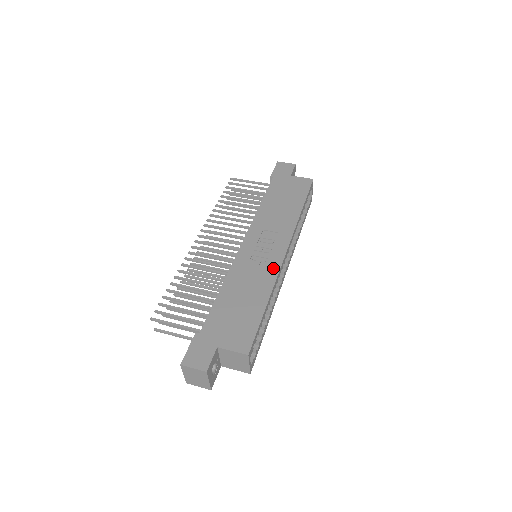
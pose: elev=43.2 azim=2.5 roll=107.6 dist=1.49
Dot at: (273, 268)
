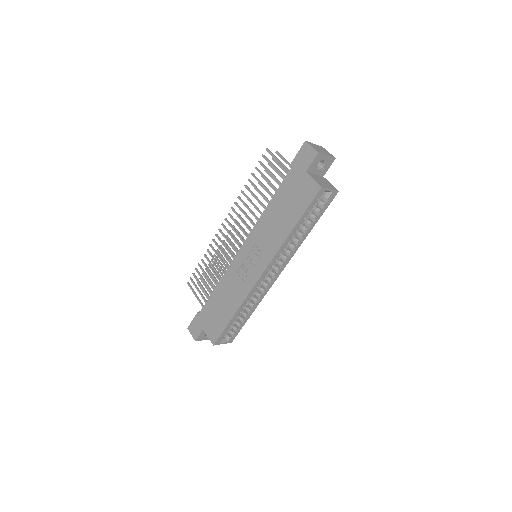
Dot at: (248, 286)
